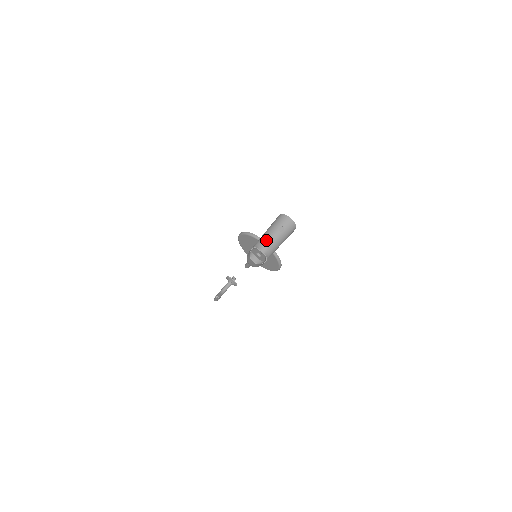
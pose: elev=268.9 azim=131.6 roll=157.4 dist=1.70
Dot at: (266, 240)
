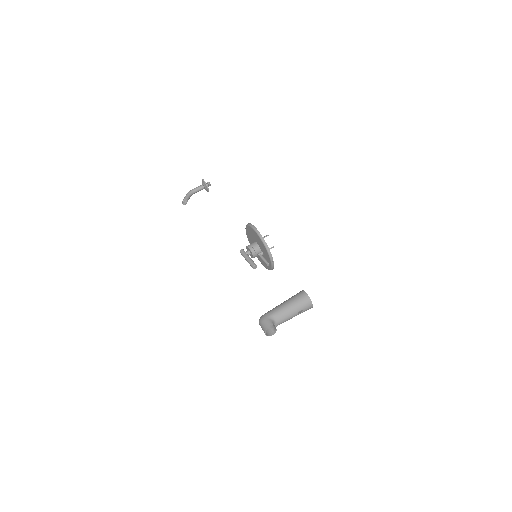
Dot at: (285, 317)
